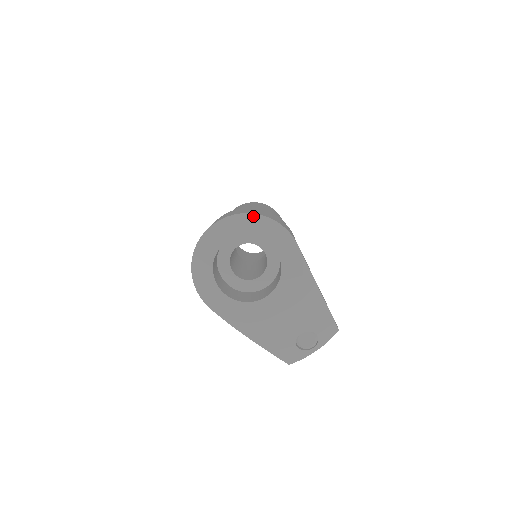
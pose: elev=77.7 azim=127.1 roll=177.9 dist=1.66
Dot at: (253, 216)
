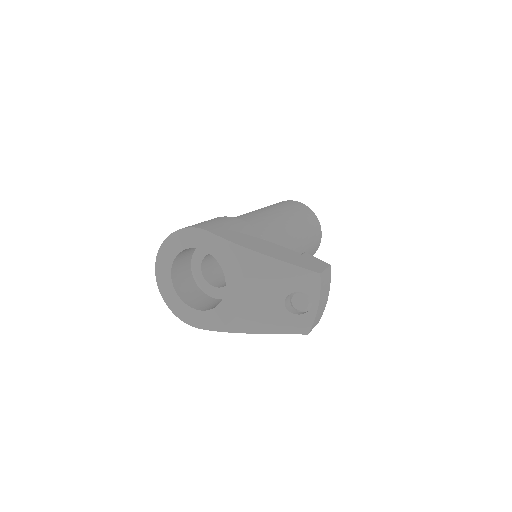
Dot at: (170, 237)
